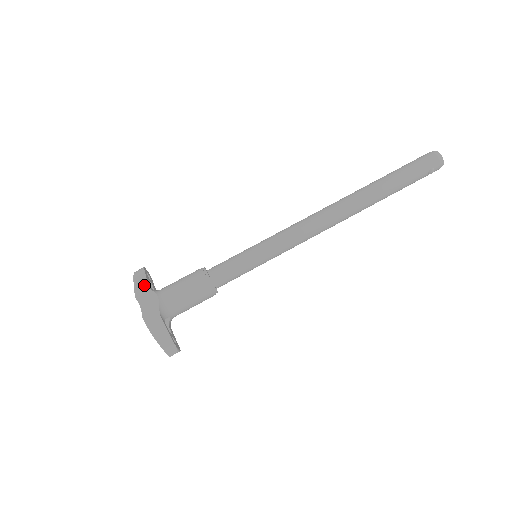
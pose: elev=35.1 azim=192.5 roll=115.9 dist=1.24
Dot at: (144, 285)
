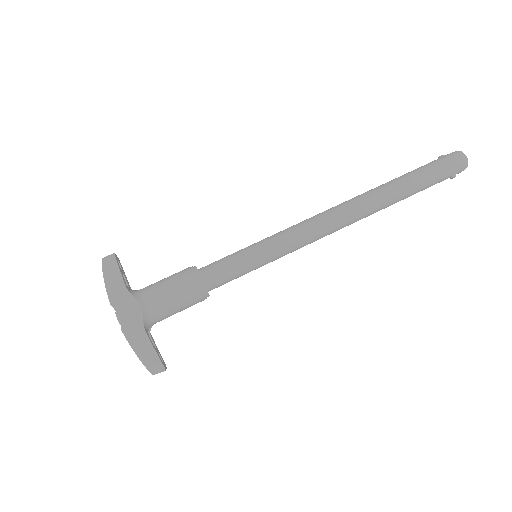
Dot at: (119, 284)
